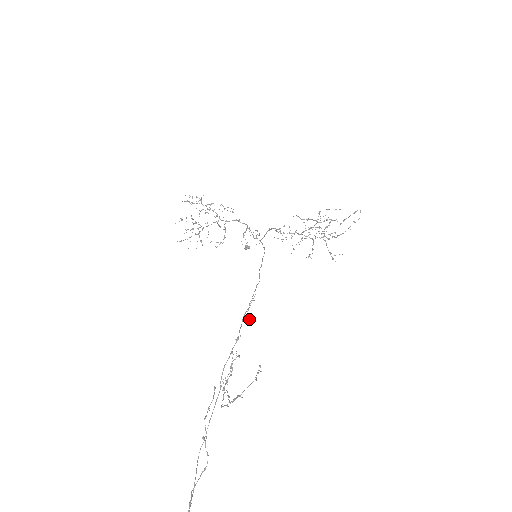
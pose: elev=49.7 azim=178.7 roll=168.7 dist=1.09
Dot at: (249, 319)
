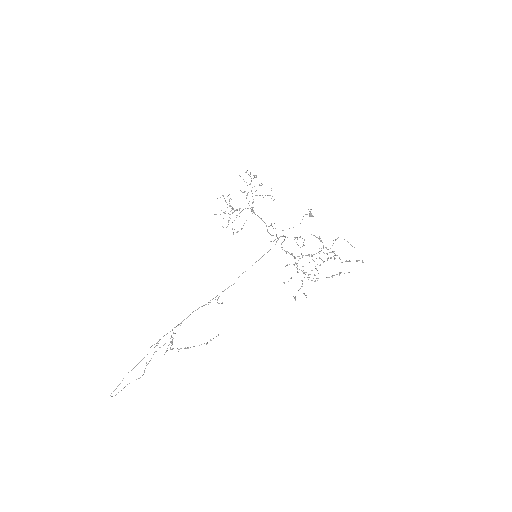
Dot at: (221, 303)
